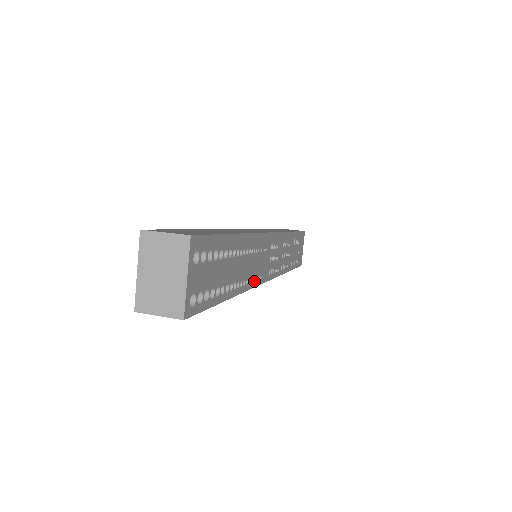
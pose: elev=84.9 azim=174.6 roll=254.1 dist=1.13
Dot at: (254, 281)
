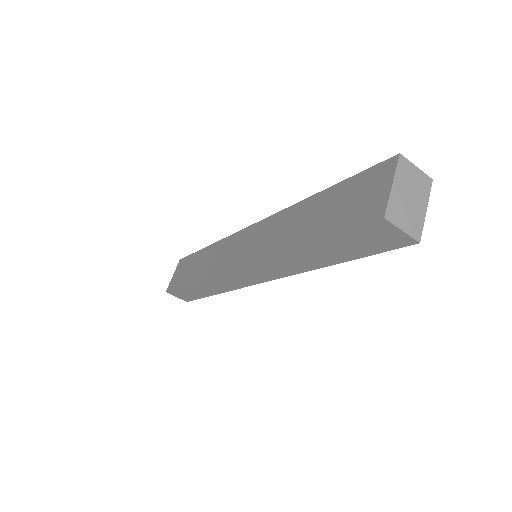
Dot at: occluded
